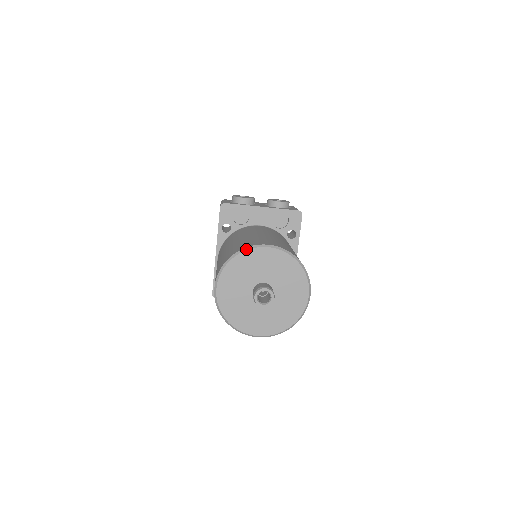
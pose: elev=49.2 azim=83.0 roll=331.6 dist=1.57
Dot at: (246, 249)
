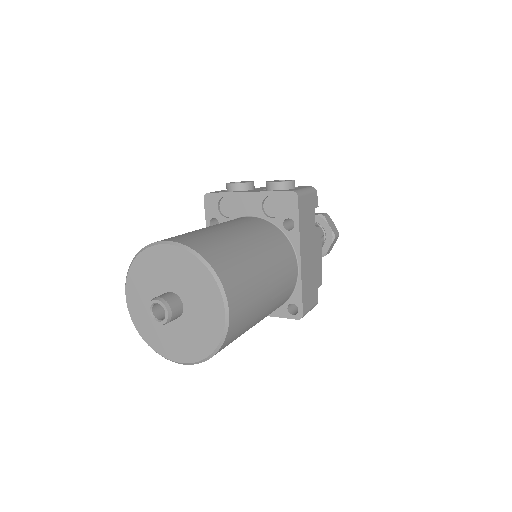
Dot at: (144, 248)
